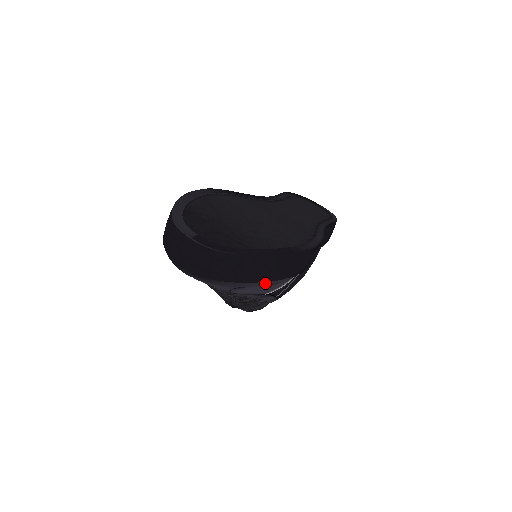
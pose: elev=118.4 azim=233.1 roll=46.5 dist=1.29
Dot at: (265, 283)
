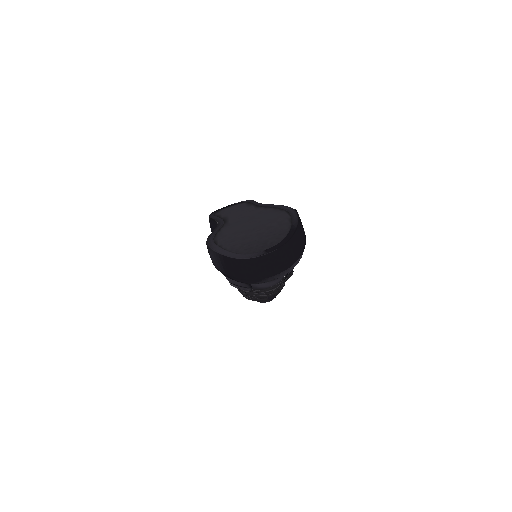
Dot at: occluded
